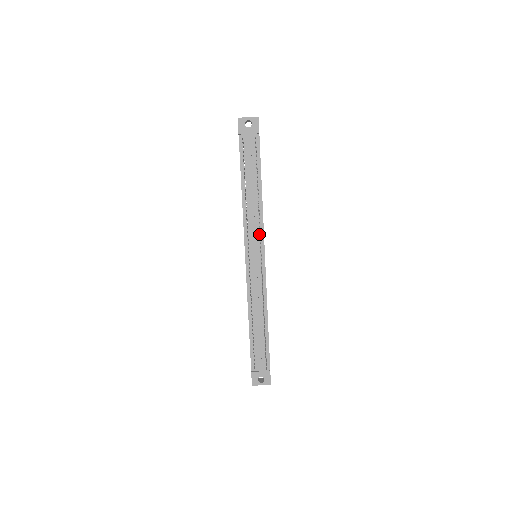
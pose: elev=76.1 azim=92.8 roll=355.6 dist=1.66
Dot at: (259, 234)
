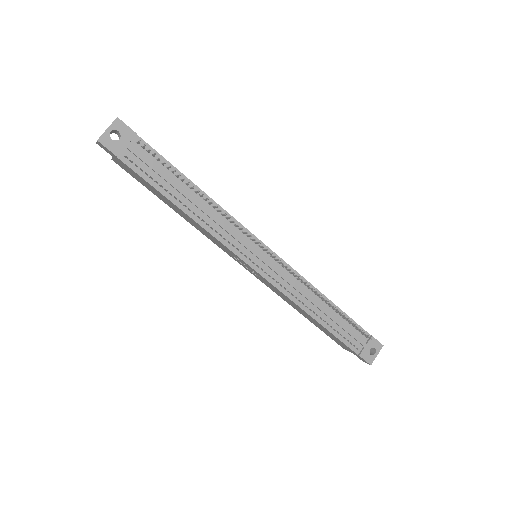
Dot at: (241, 233)
